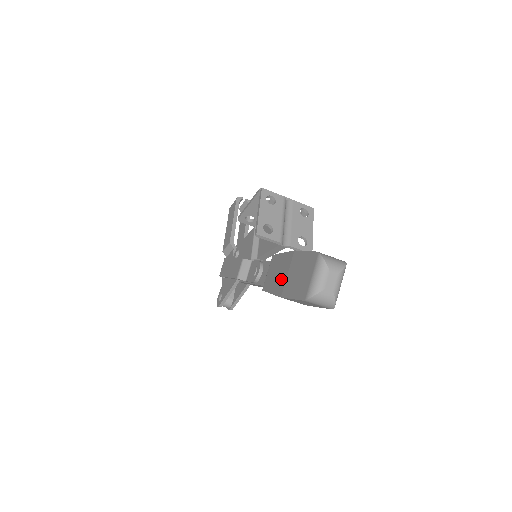
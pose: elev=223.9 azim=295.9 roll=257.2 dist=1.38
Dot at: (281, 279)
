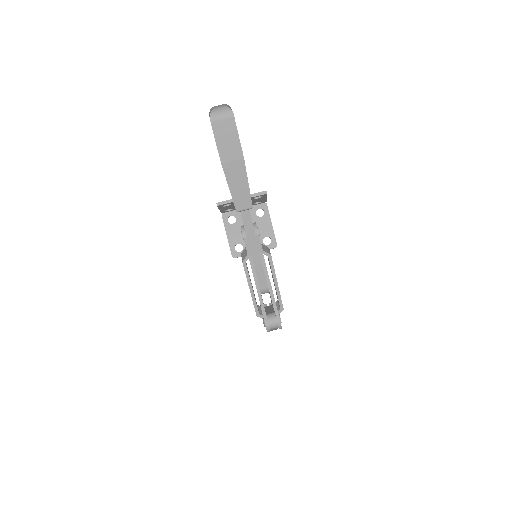
Dot at: occluded
